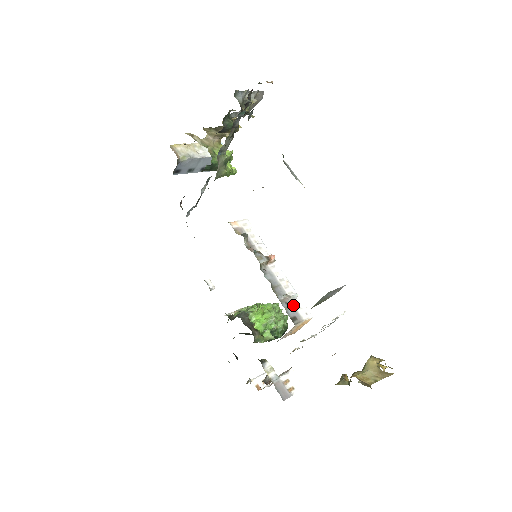
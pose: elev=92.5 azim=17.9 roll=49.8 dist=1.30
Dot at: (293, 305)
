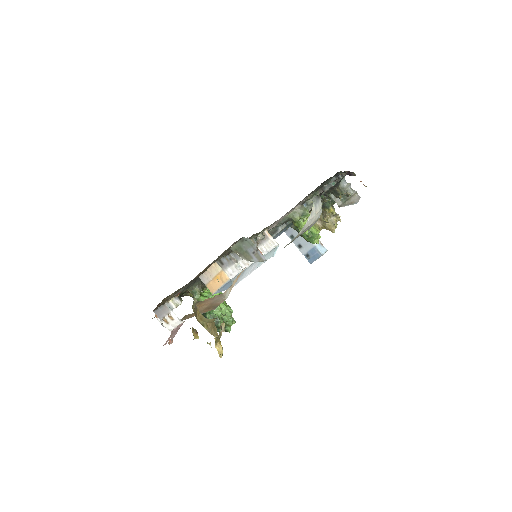
Dot at: (232, 264)
